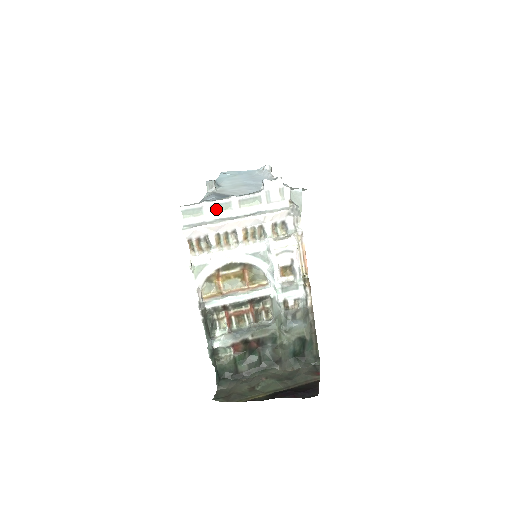
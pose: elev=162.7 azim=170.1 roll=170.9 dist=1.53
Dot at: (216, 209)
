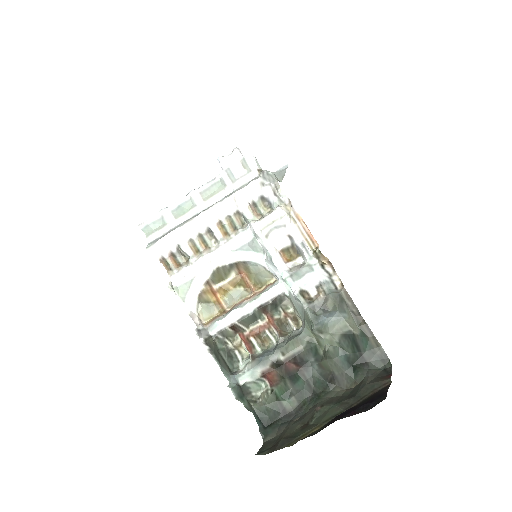
Dot at: (179, 213)
